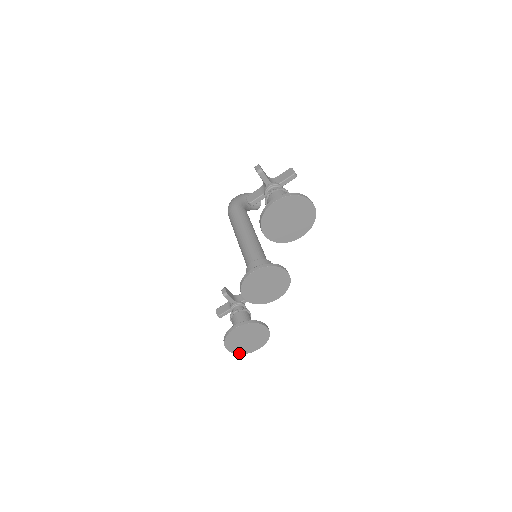
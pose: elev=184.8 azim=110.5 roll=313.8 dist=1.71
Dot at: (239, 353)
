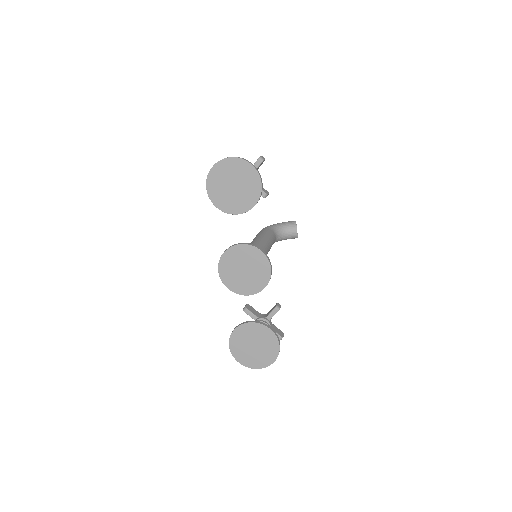
Dot at: (253, 367)
